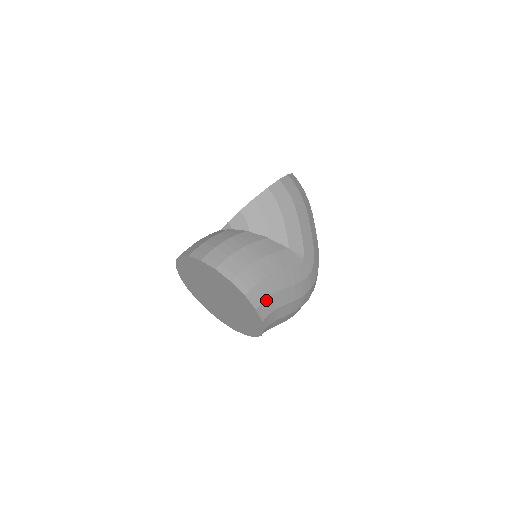
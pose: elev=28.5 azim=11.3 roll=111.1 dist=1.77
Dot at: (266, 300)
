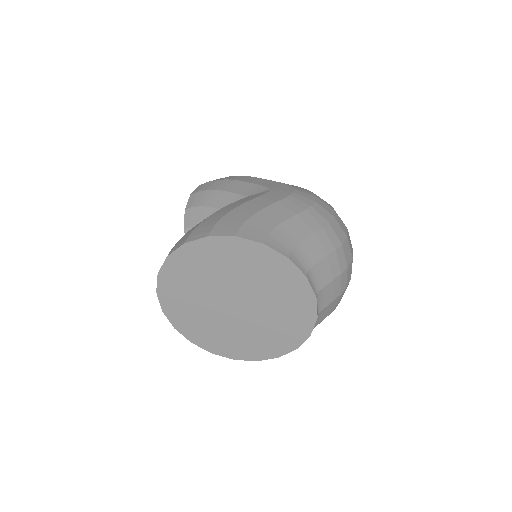
Dot at: (244, 225)
